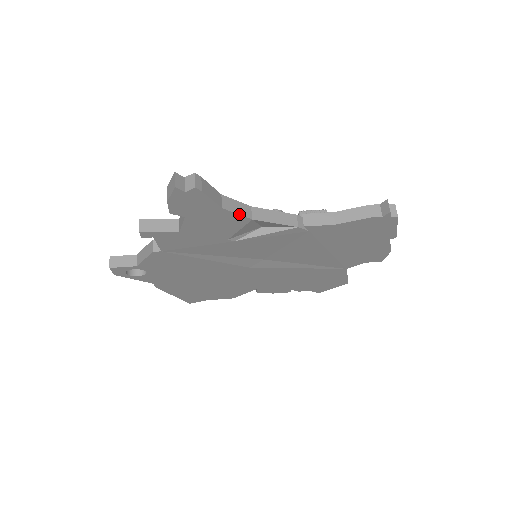
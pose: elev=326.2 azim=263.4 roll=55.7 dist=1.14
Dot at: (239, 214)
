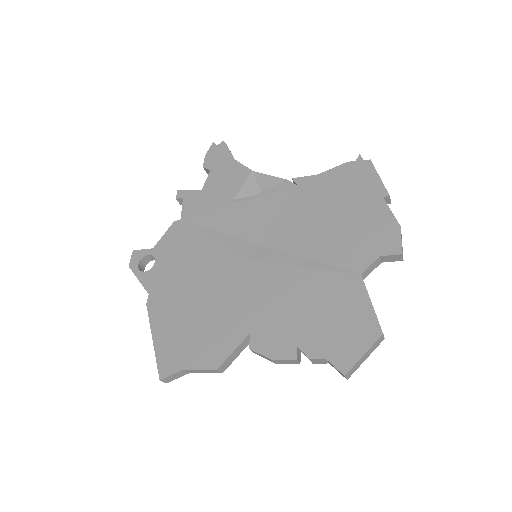
Dot at: (244, 166)
